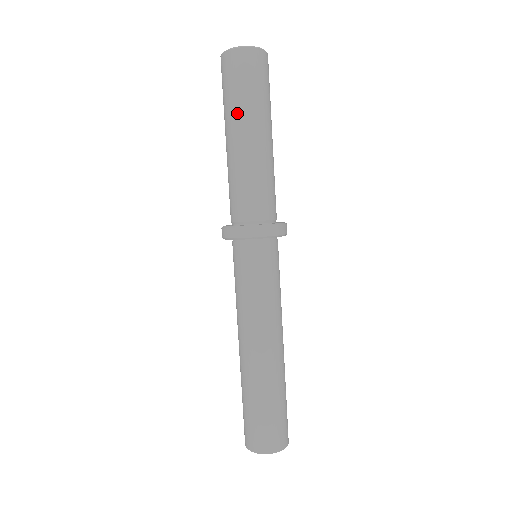
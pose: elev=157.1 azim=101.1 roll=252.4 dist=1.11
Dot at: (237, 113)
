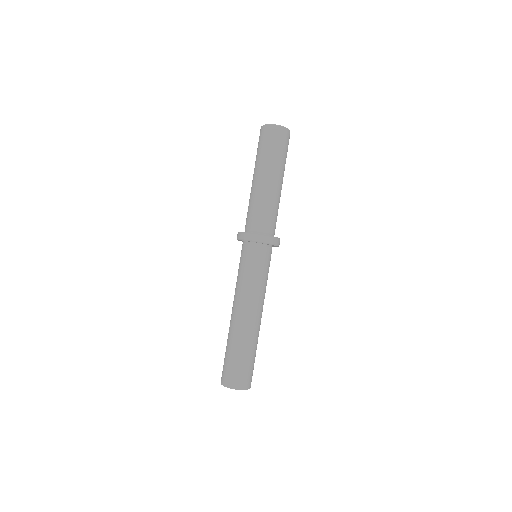
Dot at: (271, 164)
